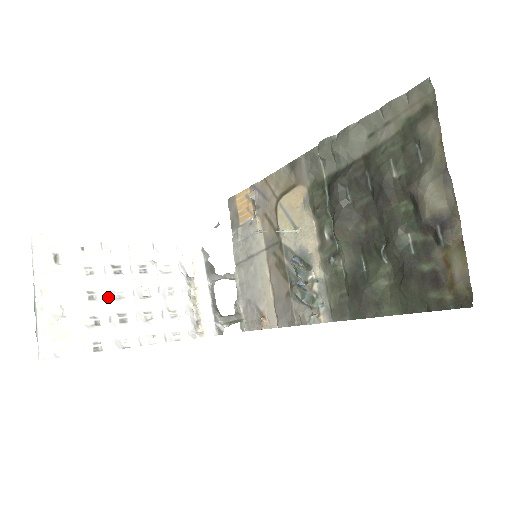
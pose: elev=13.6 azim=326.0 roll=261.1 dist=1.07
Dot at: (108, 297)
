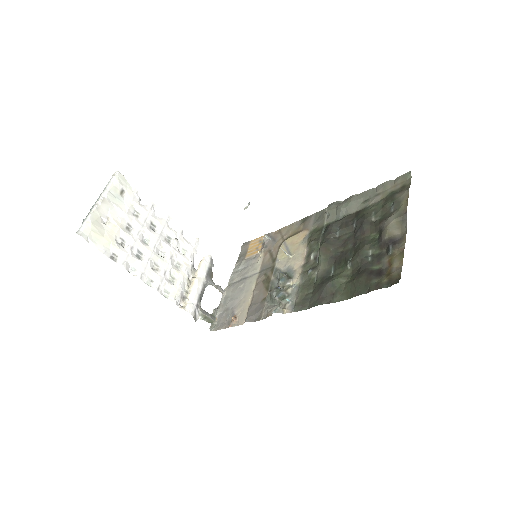
Dot at: (138, 235)
